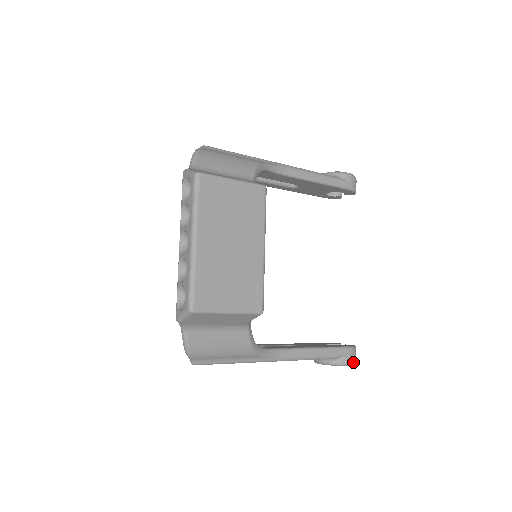
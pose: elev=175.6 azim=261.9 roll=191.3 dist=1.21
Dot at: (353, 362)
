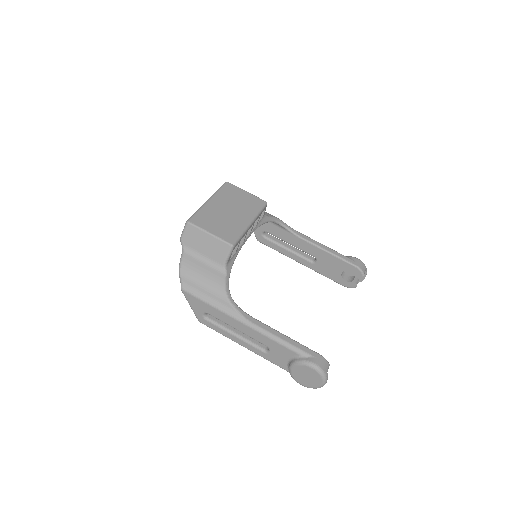
Dot at: (319, 367)
